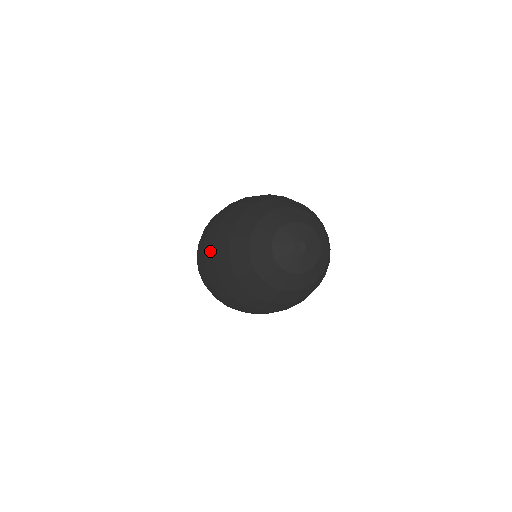
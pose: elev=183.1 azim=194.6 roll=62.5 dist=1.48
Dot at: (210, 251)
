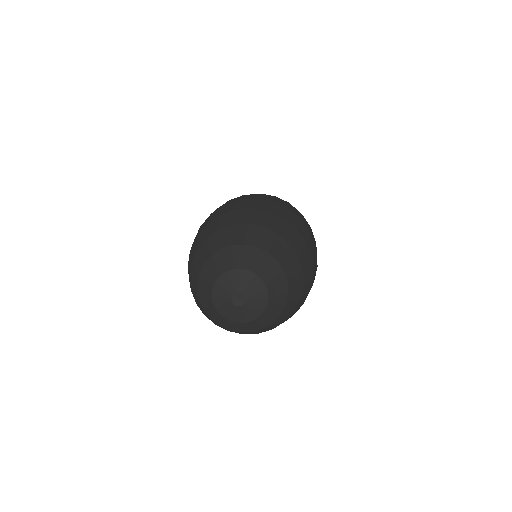
Dot at: (211, 219)
